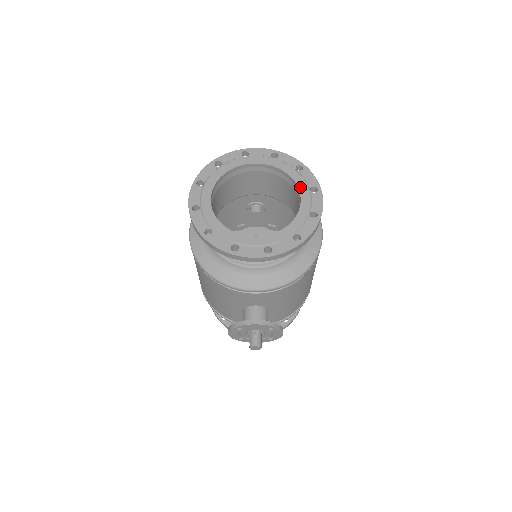
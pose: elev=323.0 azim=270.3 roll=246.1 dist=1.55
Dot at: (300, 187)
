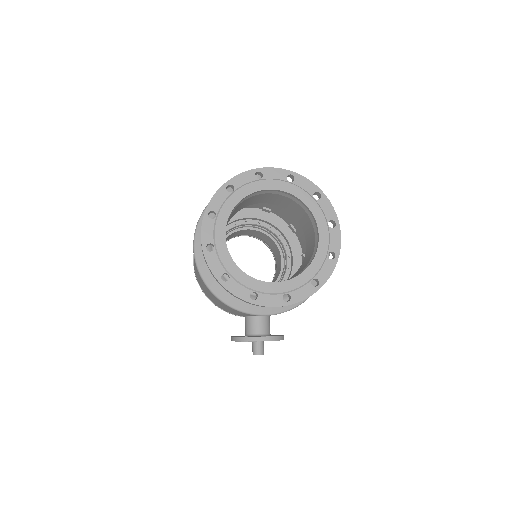
Dot at: (318, 221)
